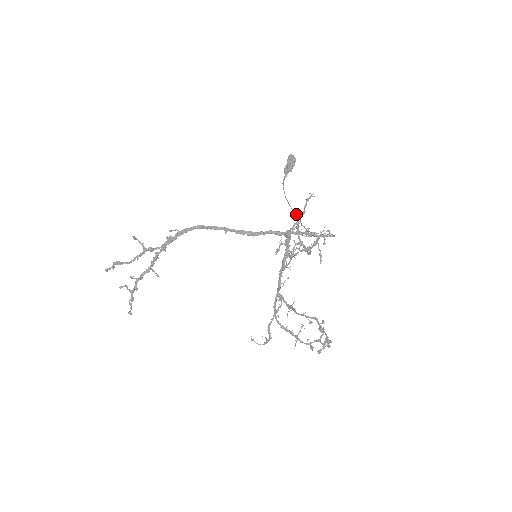
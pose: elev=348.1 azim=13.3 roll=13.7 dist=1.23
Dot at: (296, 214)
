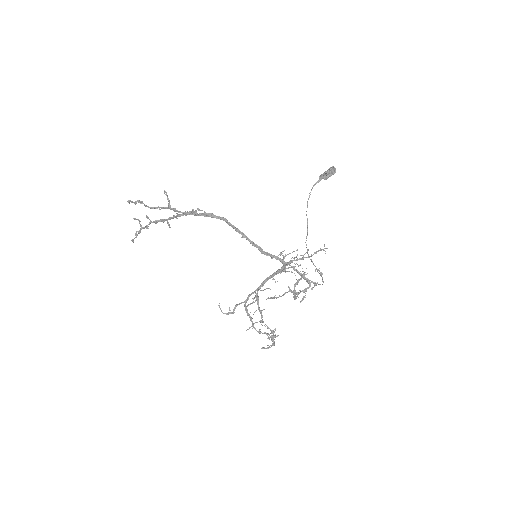
Dot at: (307, 225)
